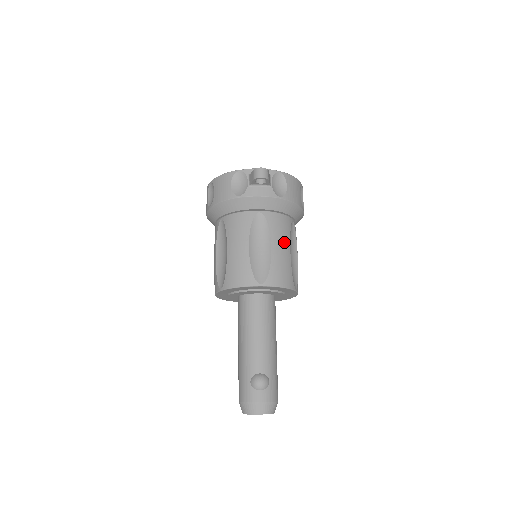
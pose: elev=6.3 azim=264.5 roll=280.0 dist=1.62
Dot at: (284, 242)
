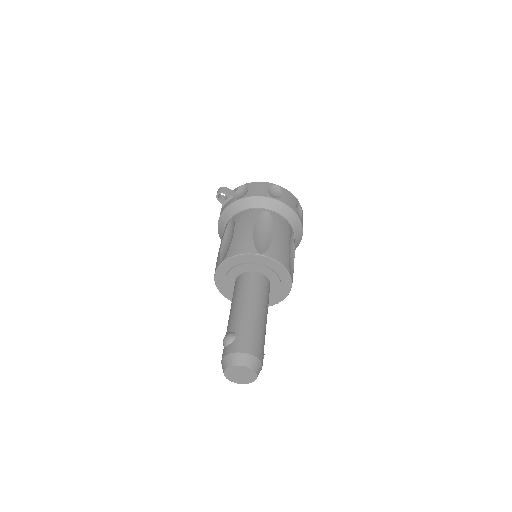
Dot at: (247, 225)
